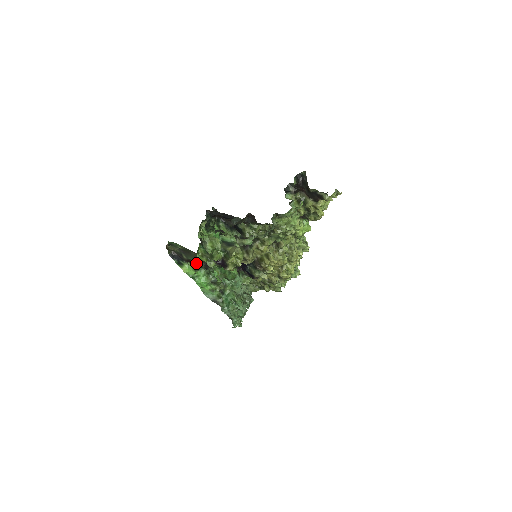
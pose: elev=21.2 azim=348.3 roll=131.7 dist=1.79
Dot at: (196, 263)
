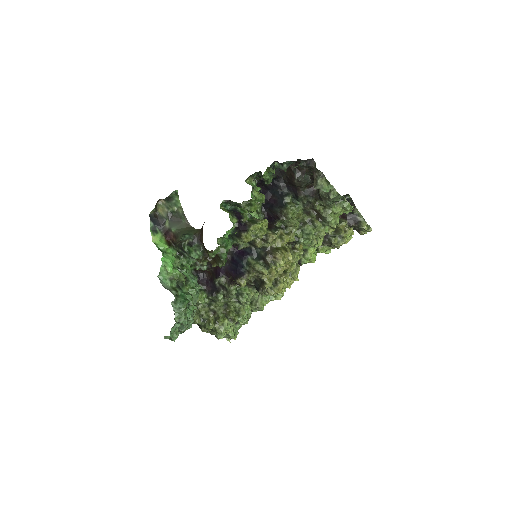
Dot at: (183, 233)
